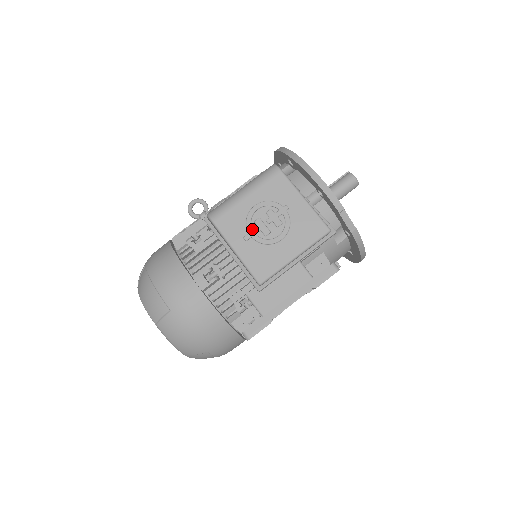
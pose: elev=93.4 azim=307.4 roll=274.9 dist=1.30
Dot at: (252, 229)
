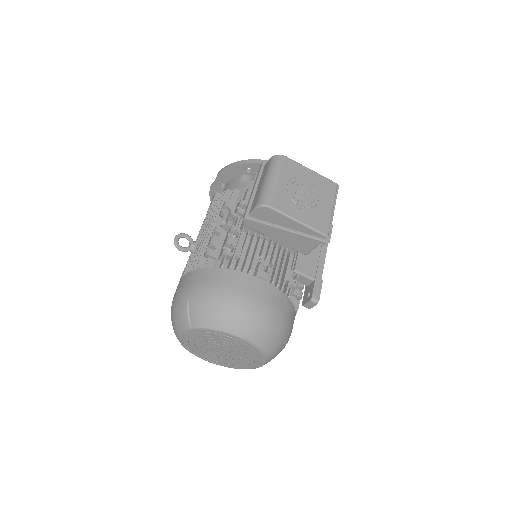
Dot at: (298, 201)
